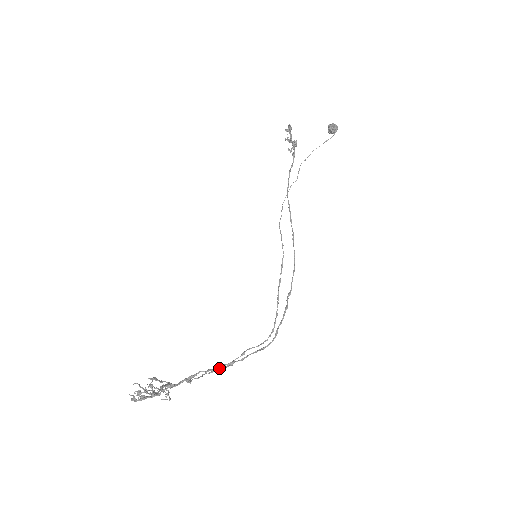
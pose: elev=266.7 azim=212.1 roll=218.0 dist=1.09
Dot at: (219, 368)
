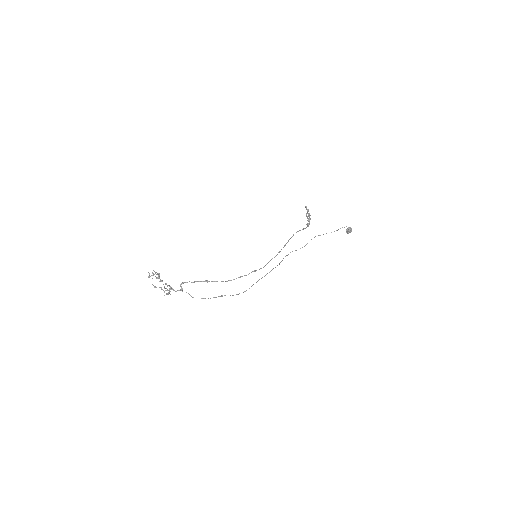
Dot at: (198, 281)
